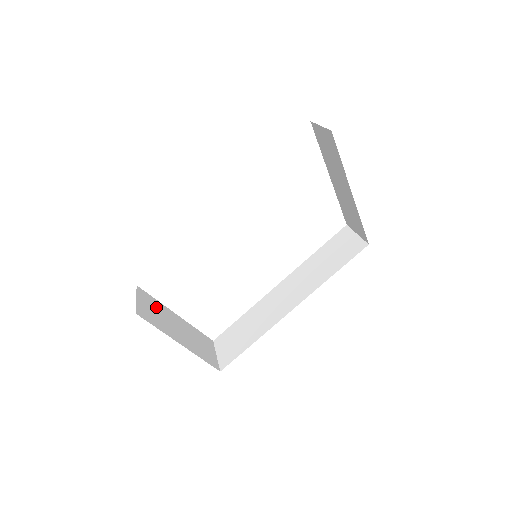
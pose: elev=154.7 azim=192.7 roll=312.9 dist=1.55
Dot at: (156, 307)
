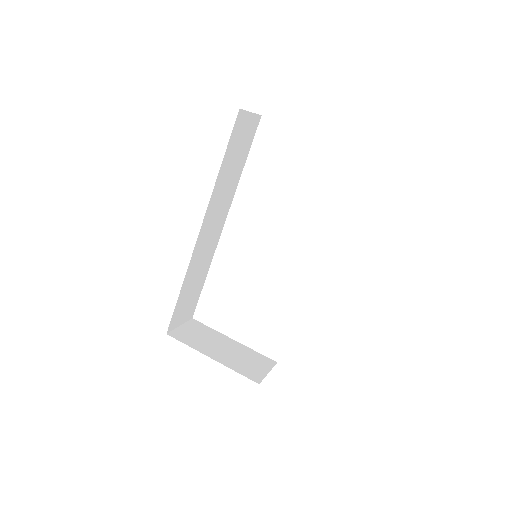
Dot at: (204, 333)
